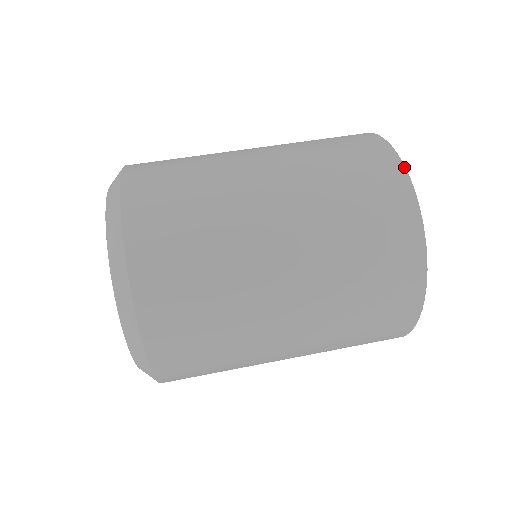
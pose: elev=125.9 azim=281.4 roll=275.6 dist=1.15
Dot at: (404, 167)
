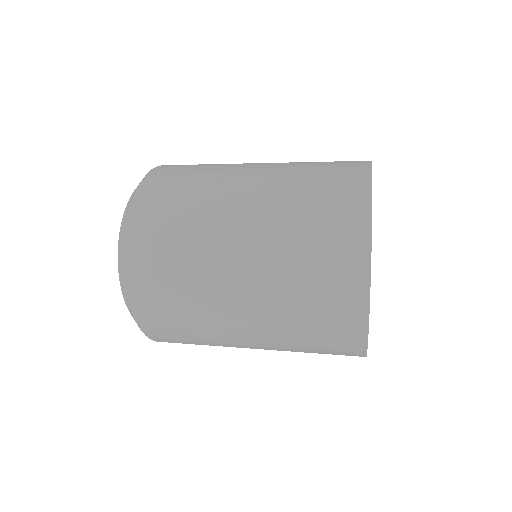
Dot at: occluded
